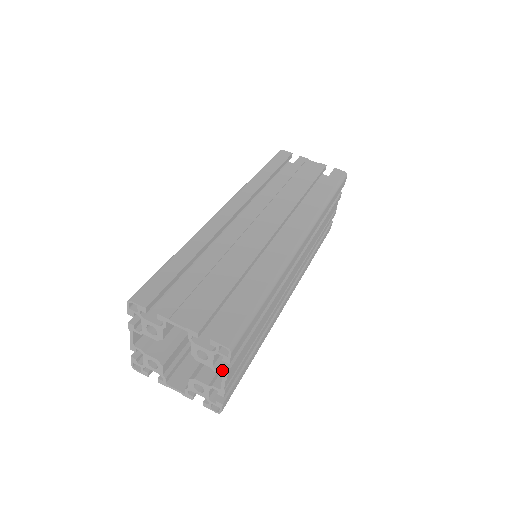
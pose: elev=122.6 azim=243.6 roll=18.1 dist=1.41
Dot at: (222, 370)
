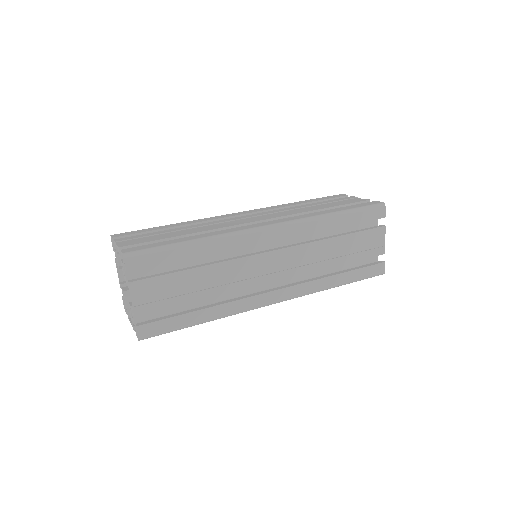
Dot at: (133, 326)
